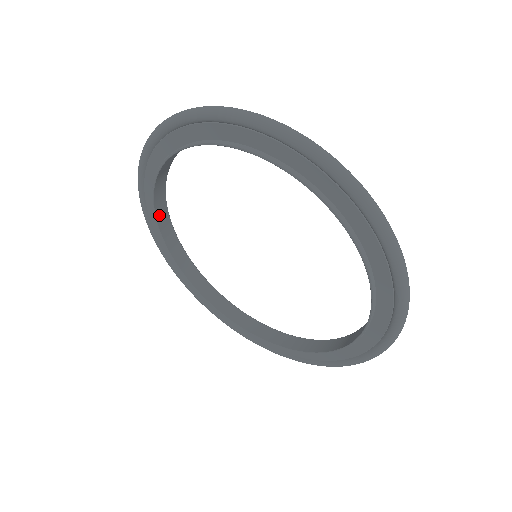
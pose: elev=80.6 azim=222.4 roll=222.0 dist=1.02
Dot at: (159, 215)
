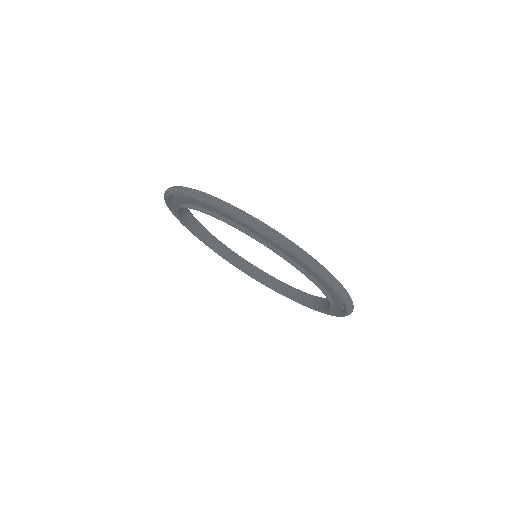
Dot at: (186, 204)
